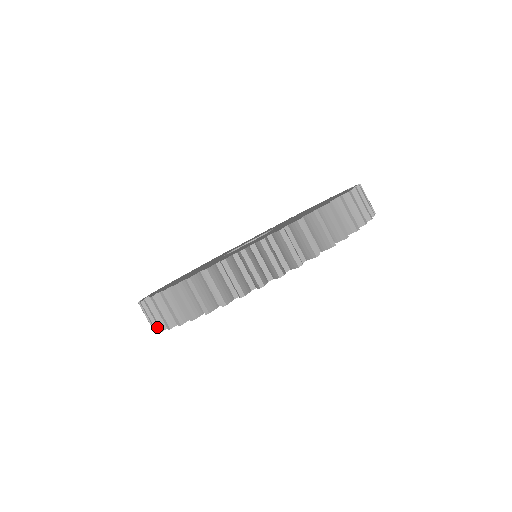
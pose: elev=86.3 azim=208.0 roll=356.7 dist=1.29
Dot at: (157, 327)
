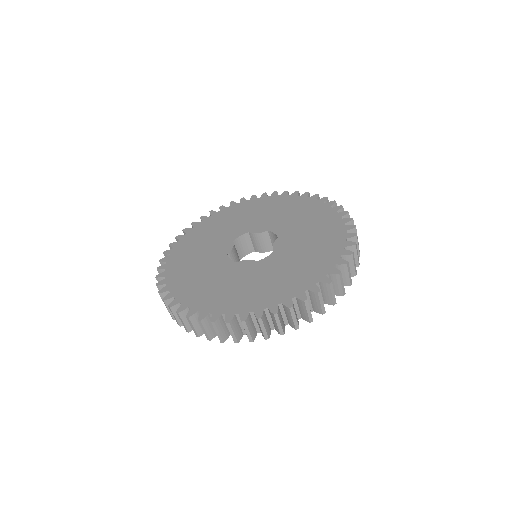
Dot at: occluded
